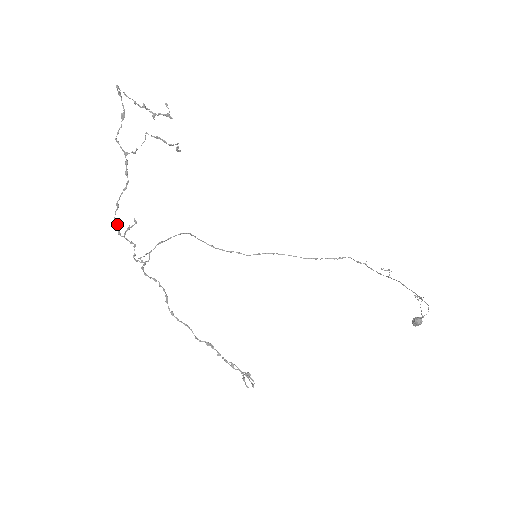
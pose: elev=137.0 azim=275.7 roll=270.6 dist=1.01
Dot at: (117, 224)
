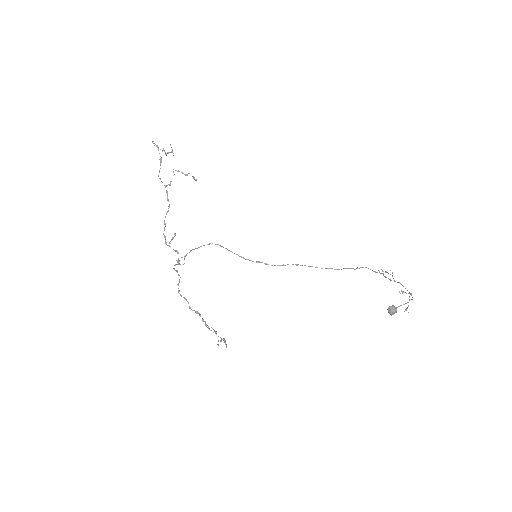
Dot at: (165, 237)
